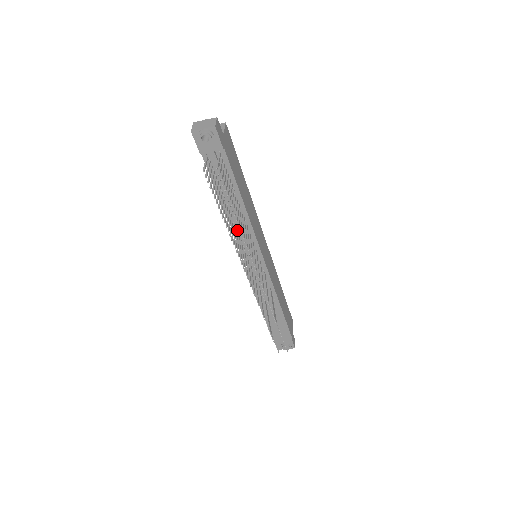
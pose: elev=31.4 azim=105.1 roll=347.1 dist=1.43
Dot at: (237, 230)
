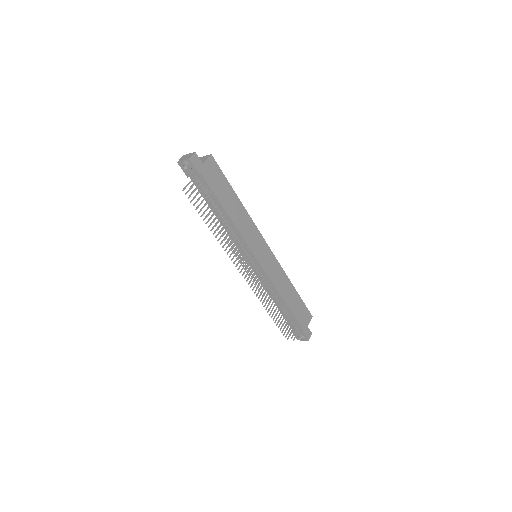
Dot at: (231, 234)
